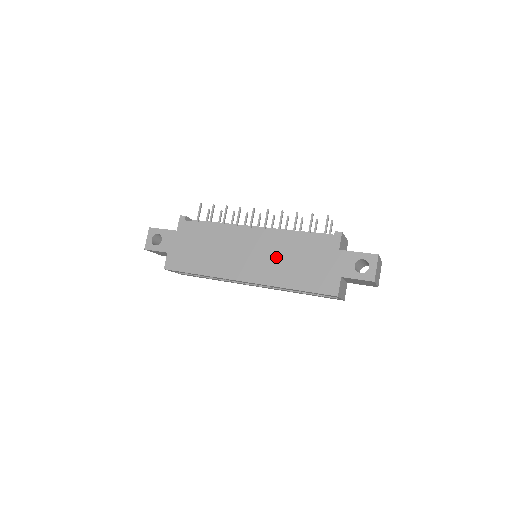
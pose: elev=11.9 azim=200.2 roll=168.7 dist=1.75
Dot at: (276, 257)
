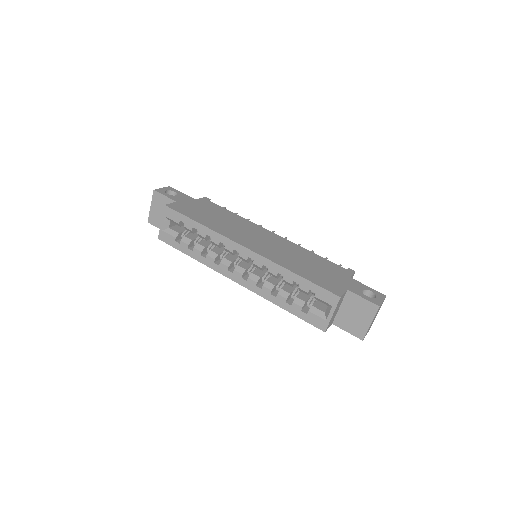
Dot at: (287, 252)
